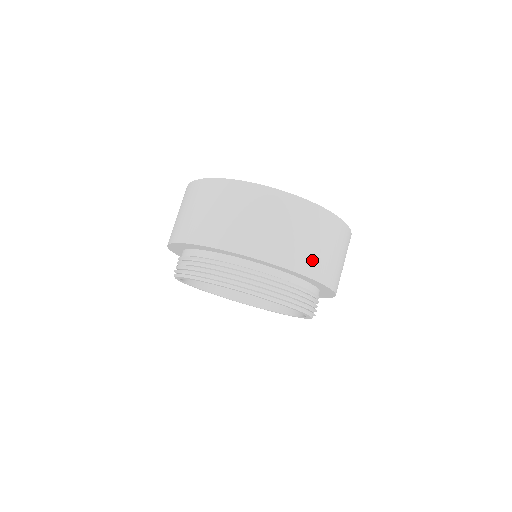
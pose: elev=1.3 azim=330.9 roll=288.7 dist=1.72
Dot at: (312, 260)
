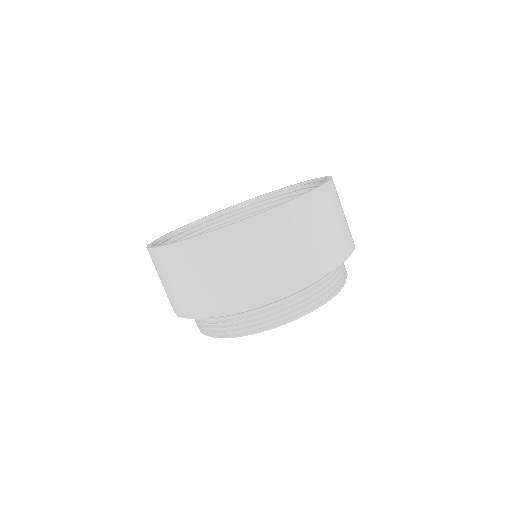
Dot at: (238, 290)
